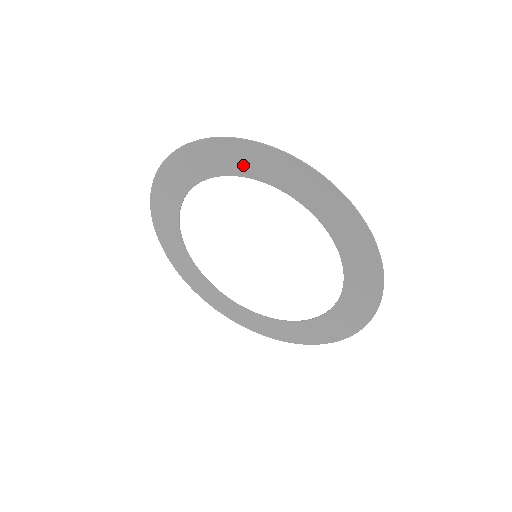
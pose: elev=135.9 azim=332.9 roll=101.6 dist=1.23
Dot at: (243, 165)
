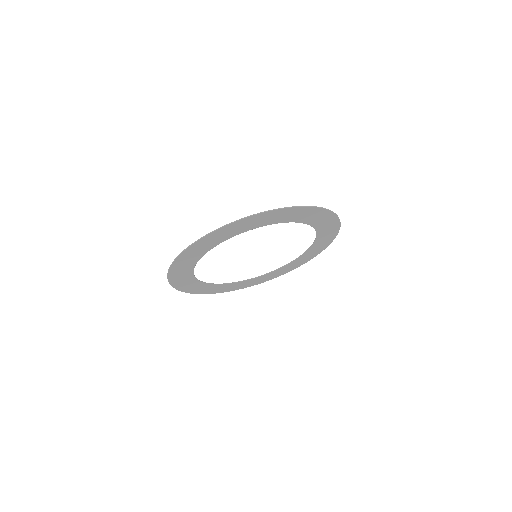
Dot at: (315, 220)
